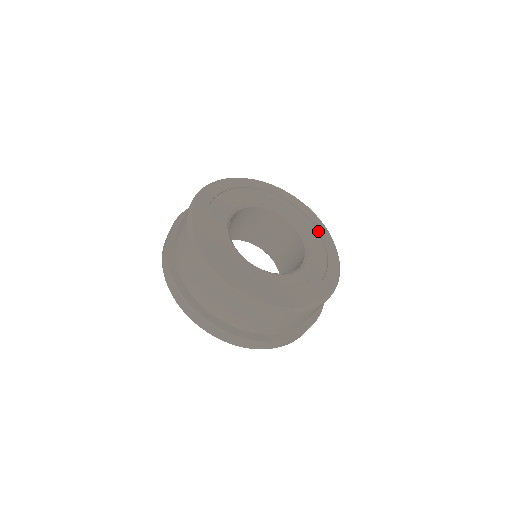
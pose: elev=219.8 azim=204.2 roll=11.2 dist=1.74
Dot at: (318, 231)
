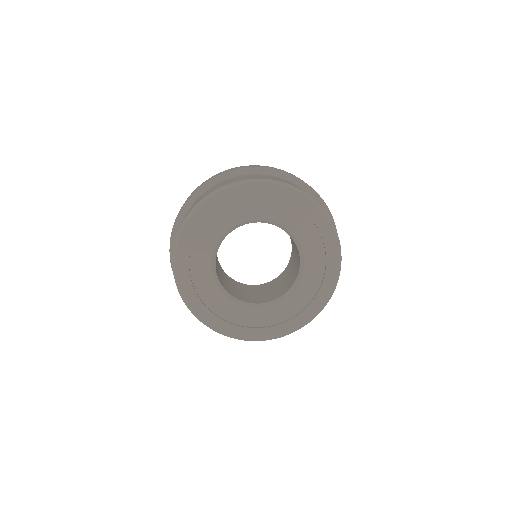
Dot at: (321, 237)
